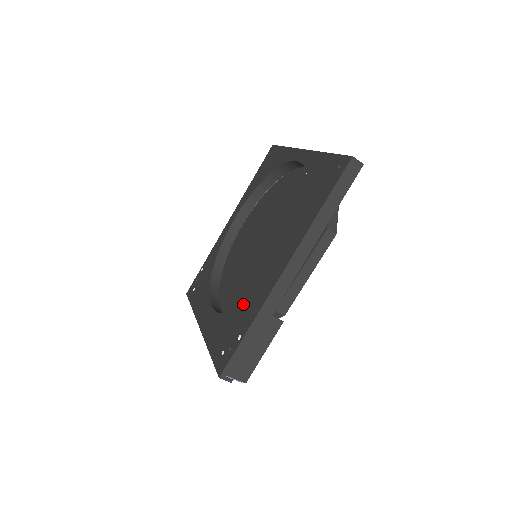
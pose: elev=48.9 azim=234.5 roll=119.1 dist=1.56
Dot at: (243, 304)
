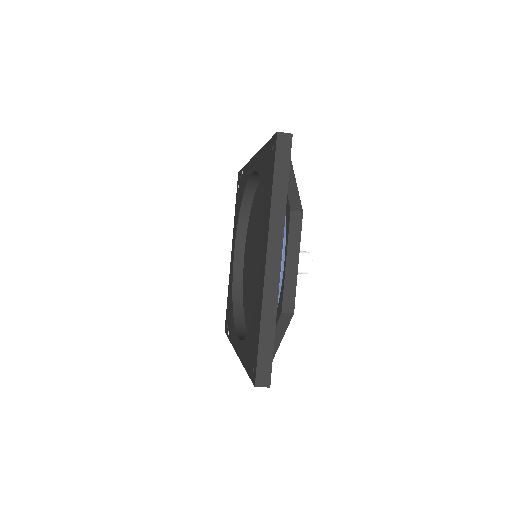
Dot at: (232, 312)
